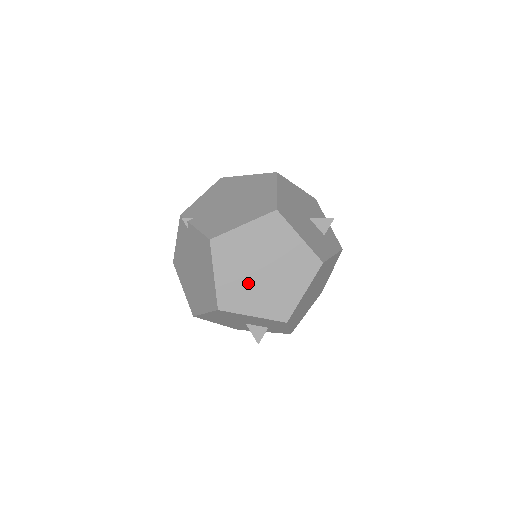
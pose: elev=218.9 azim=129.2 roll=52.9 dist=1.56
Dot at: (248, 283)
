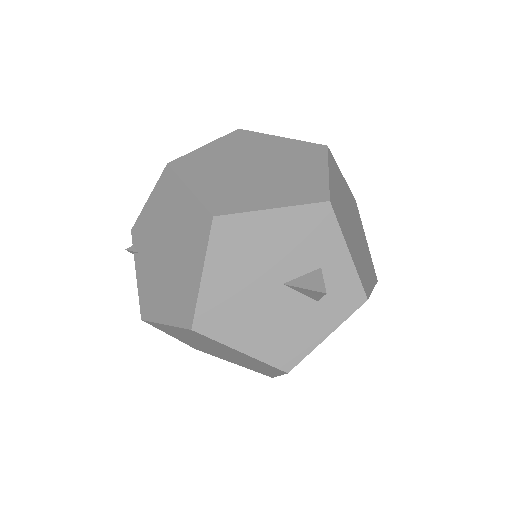
Dot at: (209, 350)
